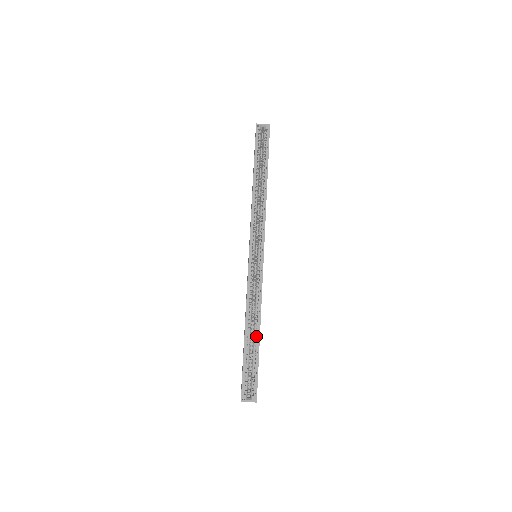
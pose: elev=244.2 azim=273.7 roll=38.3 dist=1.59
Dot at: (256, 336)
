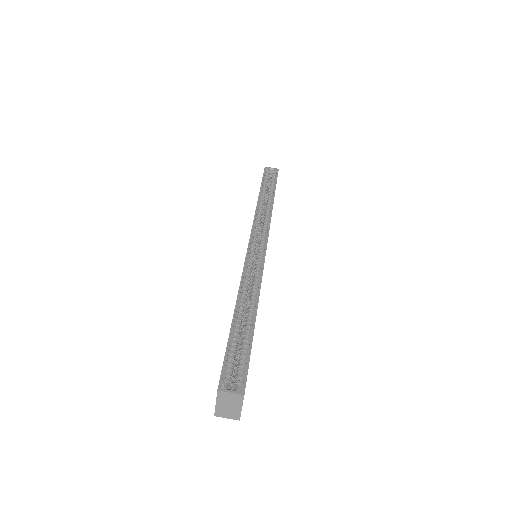
Dot at: occluded
